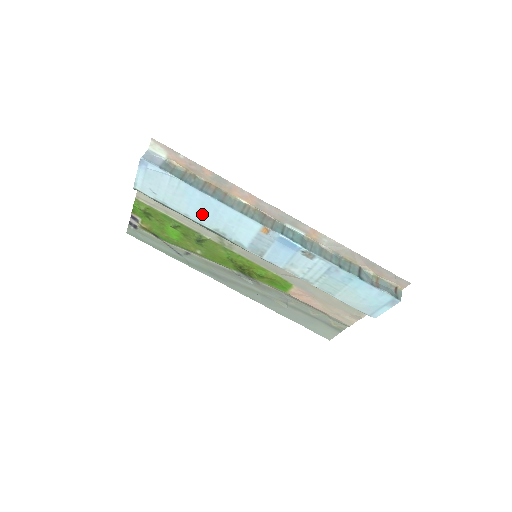
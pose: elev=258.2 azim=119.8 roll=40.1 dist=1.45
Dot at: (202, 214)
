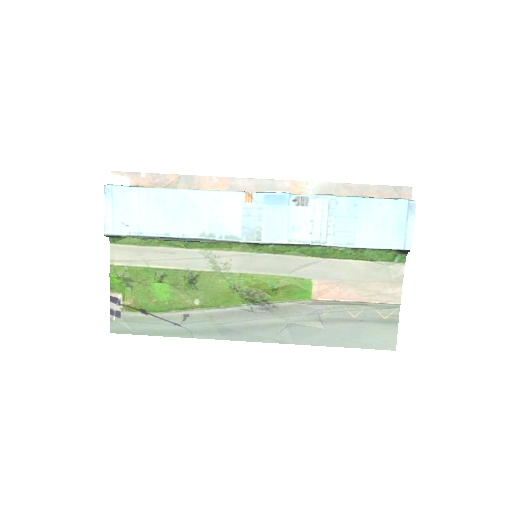
Dot at: (181, 221)
